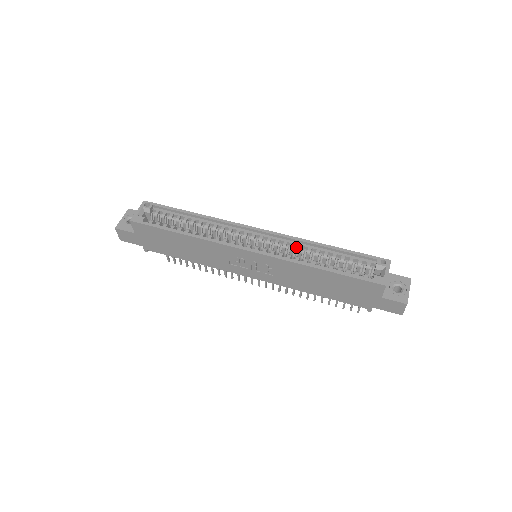
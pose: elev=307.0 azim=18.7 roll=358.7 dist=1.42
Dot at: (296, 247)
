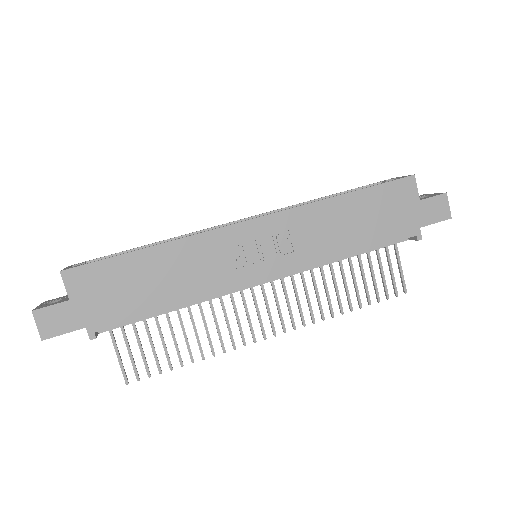
Dot at: occluded
